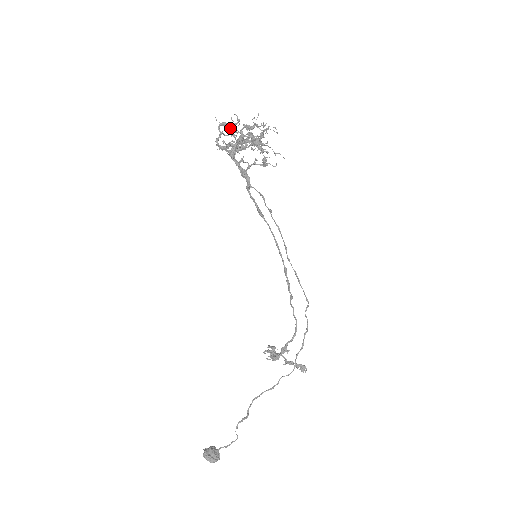
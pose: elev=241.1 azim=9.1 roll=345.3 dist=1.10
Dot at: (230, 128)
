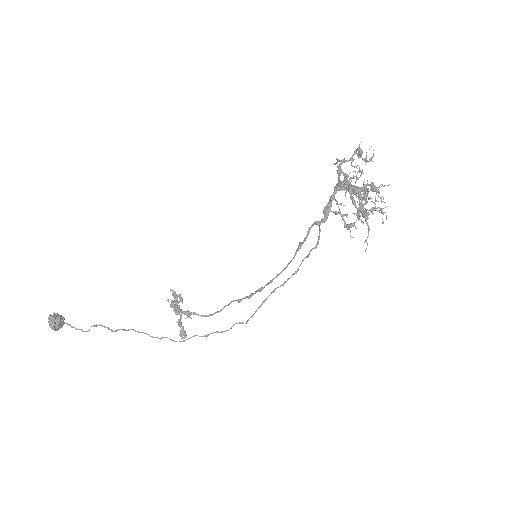
Dot at: (362, 169)
